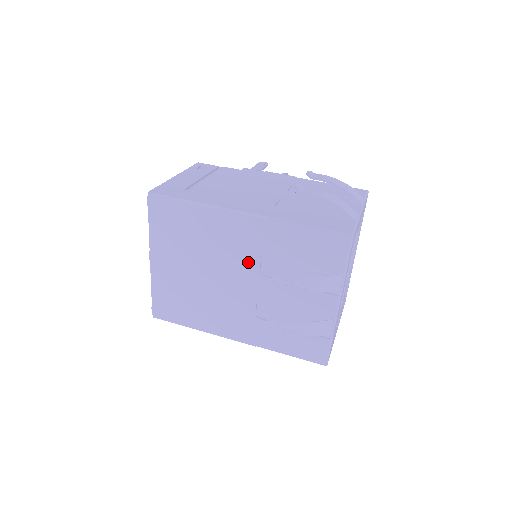
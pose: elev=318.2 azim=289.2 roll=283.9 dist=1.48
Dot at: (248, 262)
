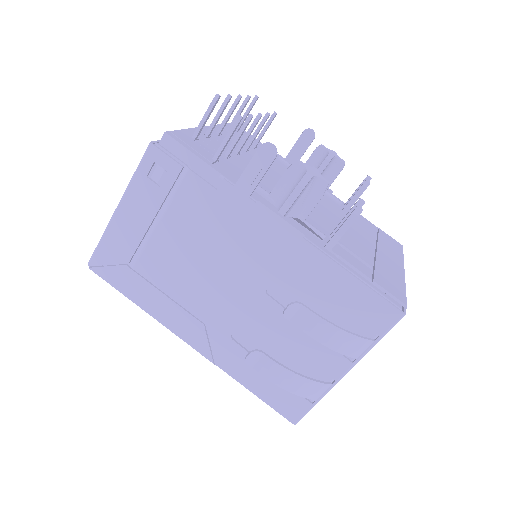
Dot at: occluded
